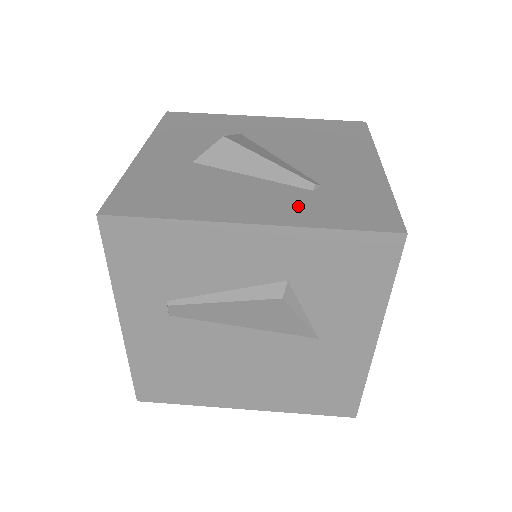
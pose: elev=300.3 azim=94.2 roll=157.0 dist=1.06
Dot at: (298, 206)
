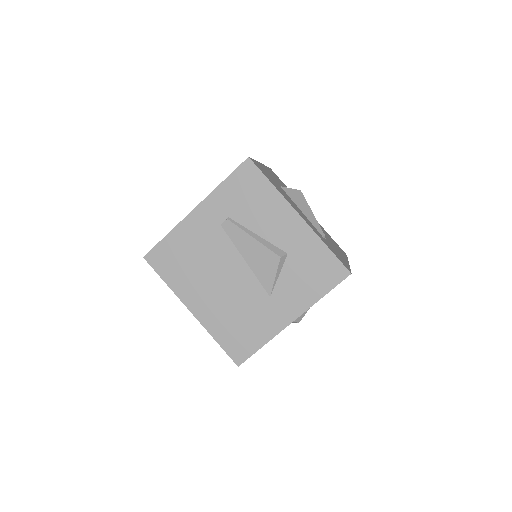
Dot at: (317, 232)
